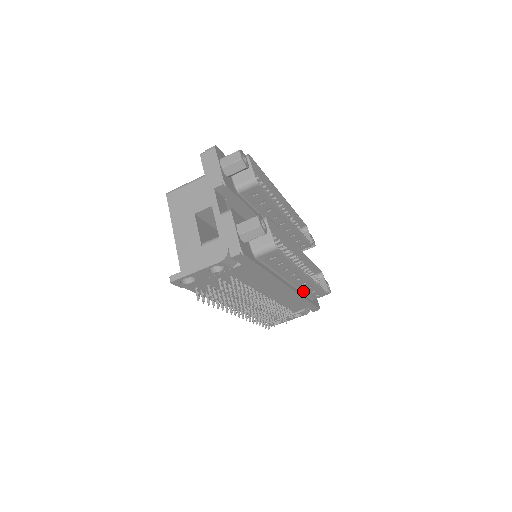
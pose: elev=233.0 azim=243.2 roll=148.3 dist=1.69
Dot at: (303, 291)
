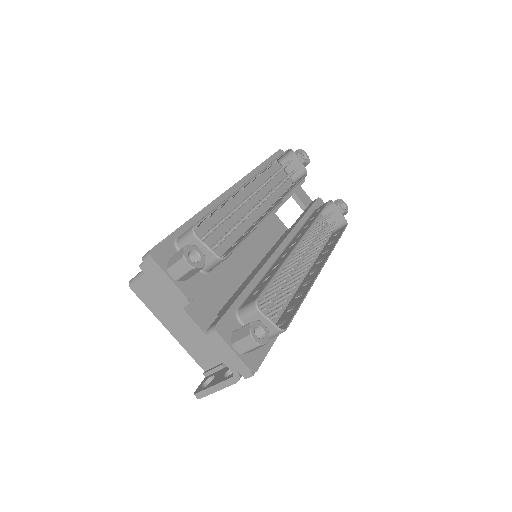
Dot at: occluded
